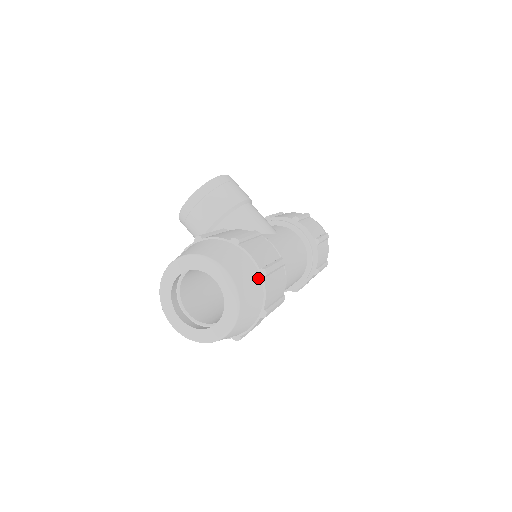
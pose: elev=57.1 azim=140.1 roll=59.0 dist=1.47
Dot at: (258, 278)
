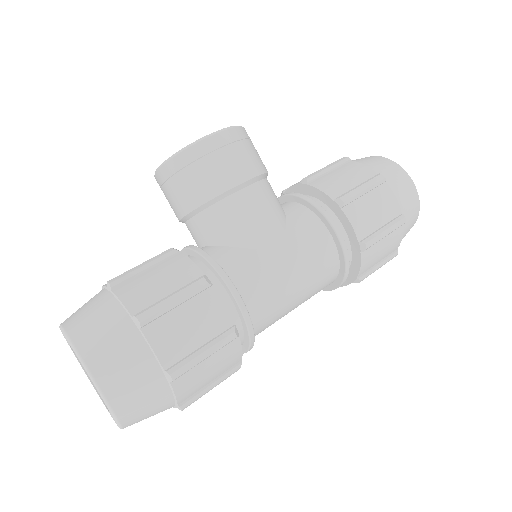
Dot at: (161, 381)
